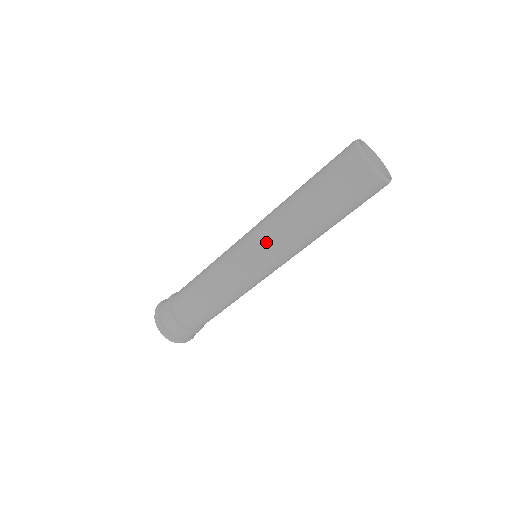
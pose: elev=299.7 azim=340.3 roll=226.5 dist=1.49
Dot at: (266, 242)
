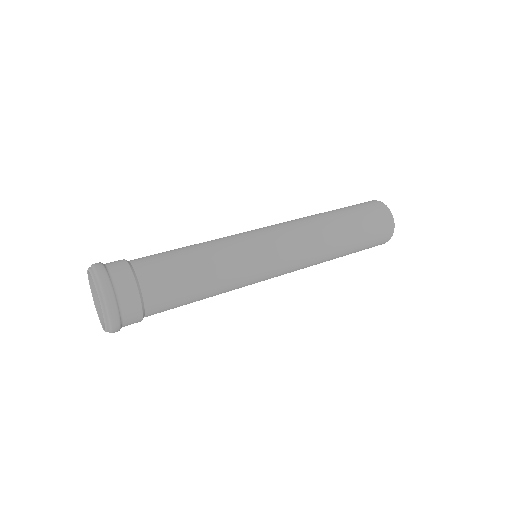
Dot at: (291, 232)
